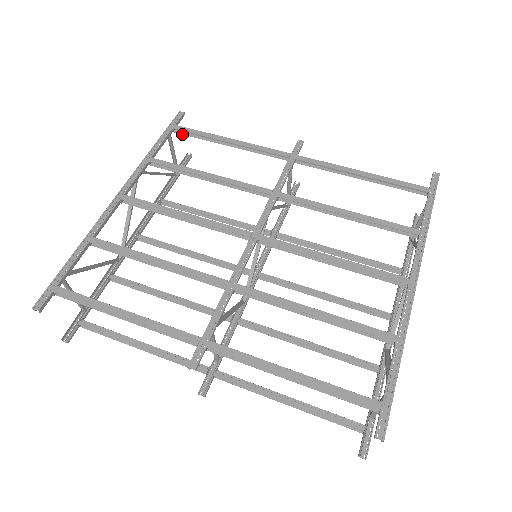
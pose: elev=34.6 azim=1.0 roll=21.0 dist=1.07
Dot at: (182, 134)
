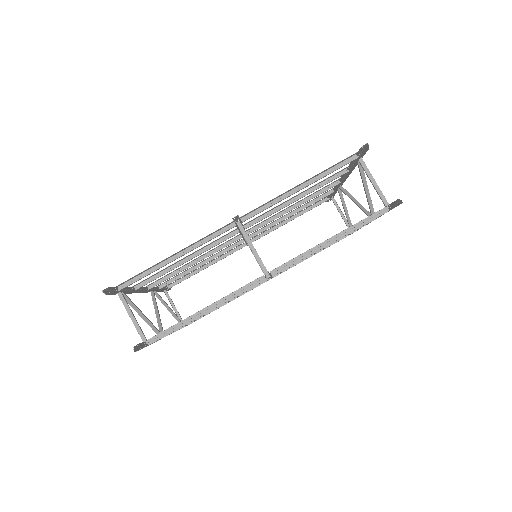
Dot at: occluded
